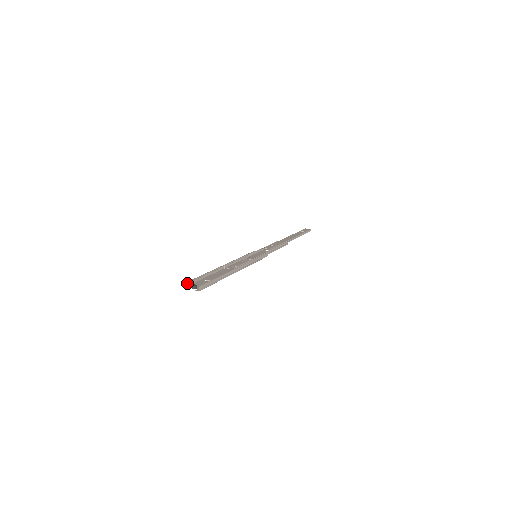
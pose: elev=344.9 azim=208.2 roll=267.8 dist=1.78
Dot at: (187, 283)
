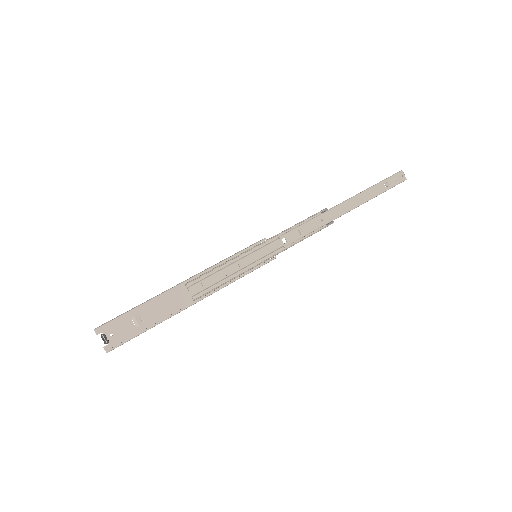
Dot at: (101, 325)
